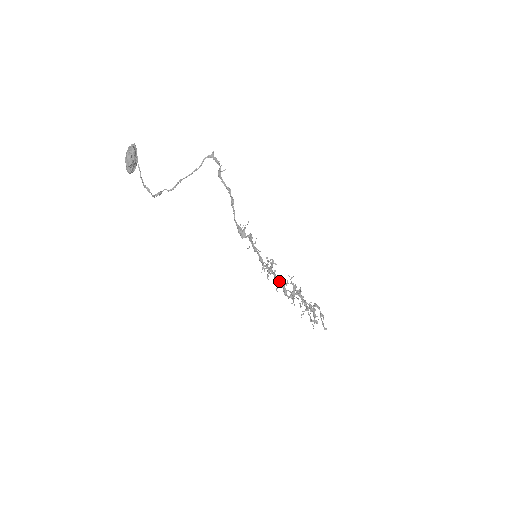
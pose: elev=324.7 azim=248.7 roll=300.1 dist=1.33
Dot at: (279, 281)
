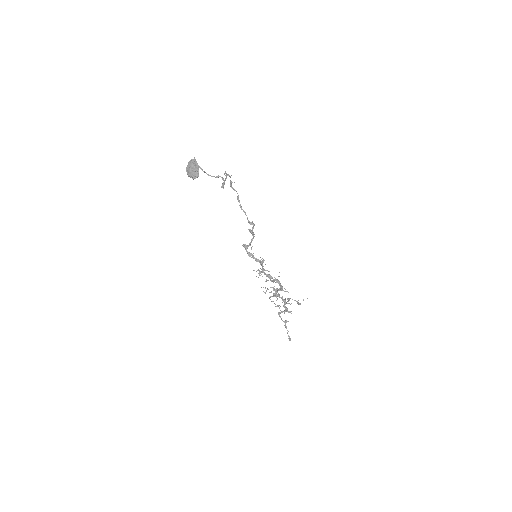
Dot at: (271, 277)
